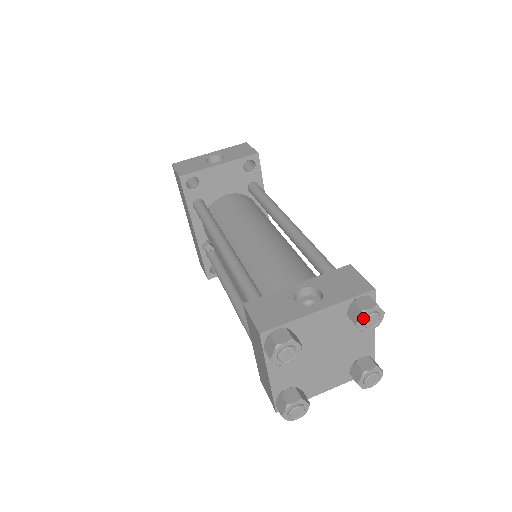
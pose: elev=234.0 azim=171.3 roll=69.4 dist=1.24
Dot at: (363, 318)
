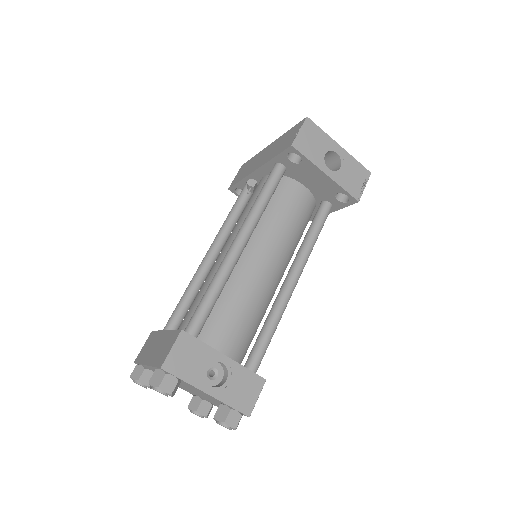
Dot at: (221, 422)
